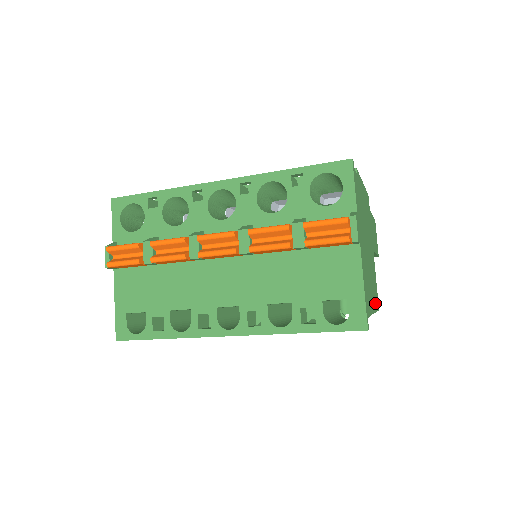
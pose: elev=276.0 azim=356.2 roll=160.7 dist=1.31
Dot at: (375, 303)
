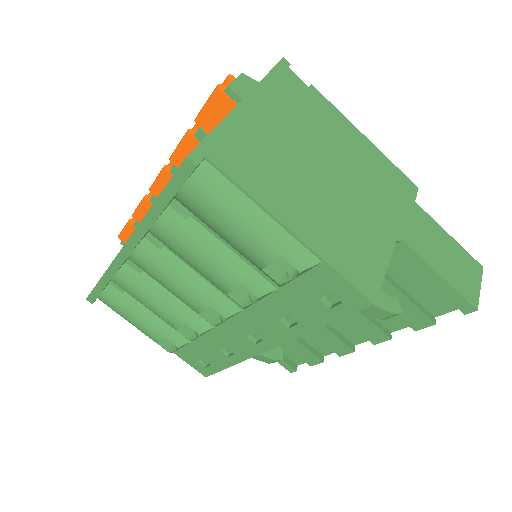
Dot at: (330, 252)
